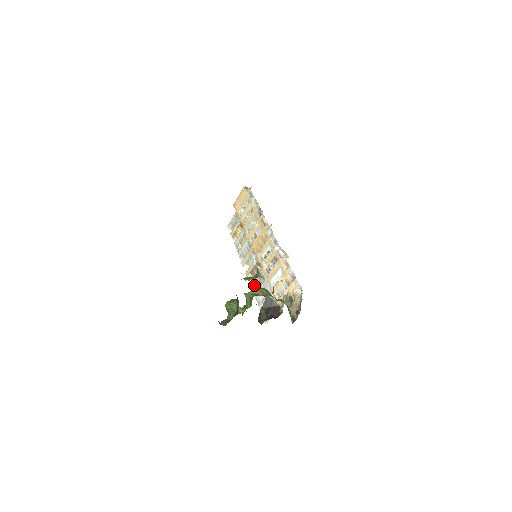
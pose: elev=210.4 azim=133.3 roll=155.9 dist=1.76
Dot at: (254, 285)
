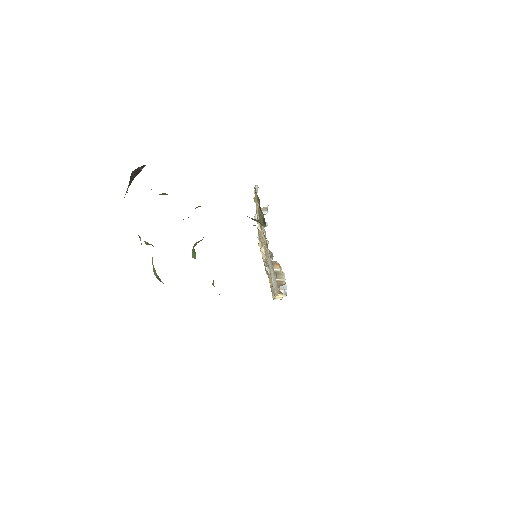
Dot at: occluded
